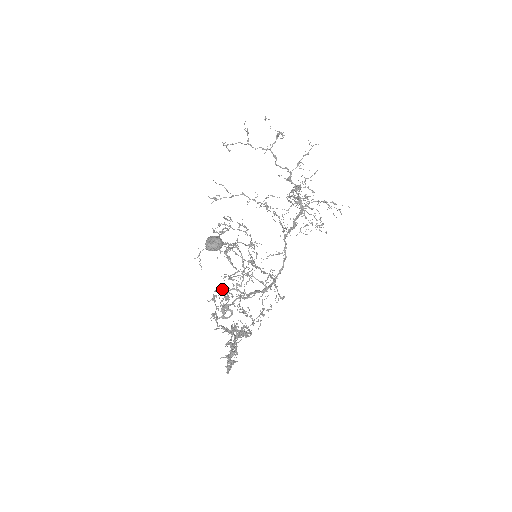
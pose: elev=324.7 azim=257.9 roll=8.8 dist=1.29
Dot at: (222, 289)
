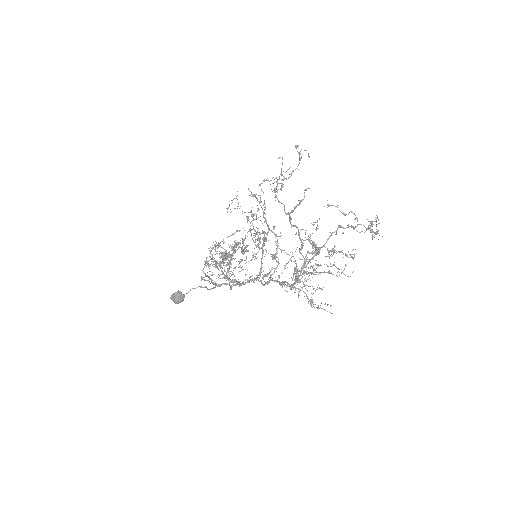
Dot at: (209, 266)
